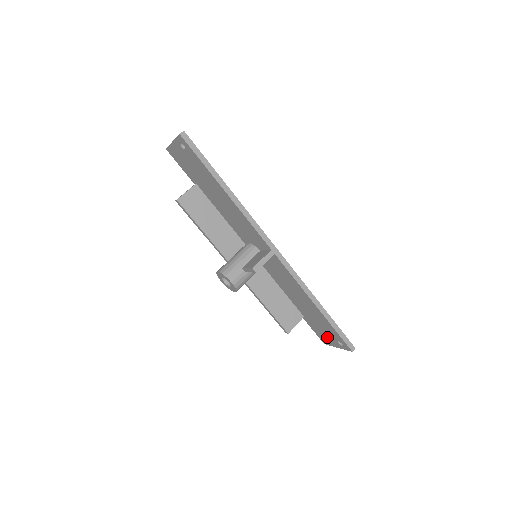
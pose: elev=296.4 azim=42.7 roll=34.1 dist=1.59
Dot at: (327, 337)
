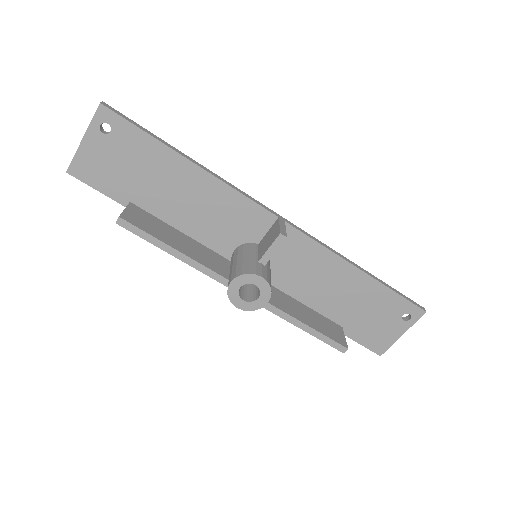
Dot at: (384, 330)
